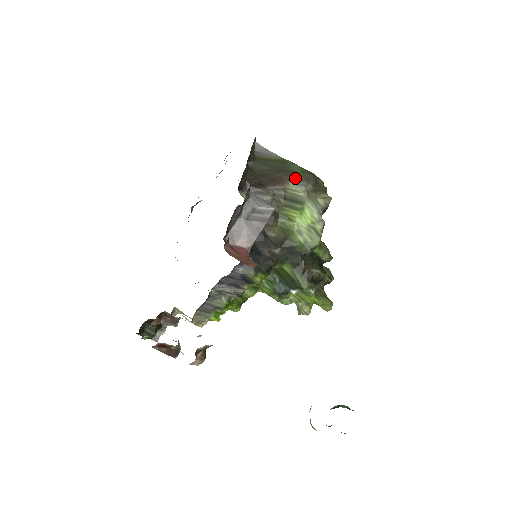
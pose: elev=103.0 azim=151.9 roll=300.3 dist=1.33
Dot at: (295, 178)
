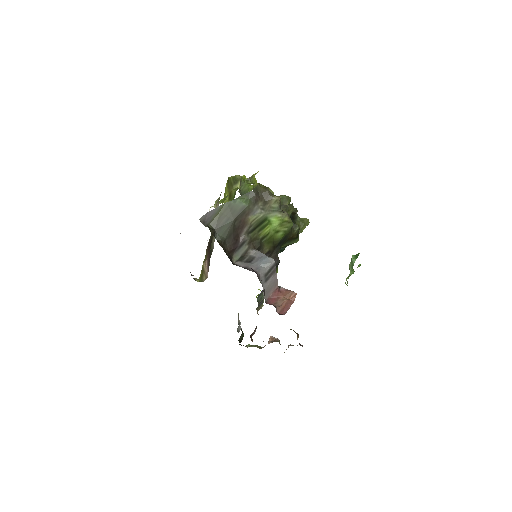
Dot at: (249, 212)
